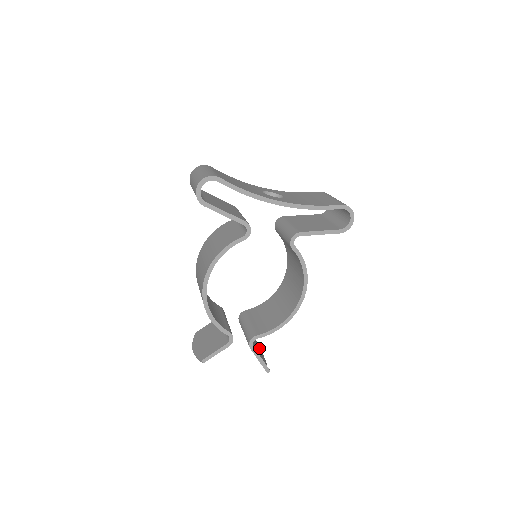
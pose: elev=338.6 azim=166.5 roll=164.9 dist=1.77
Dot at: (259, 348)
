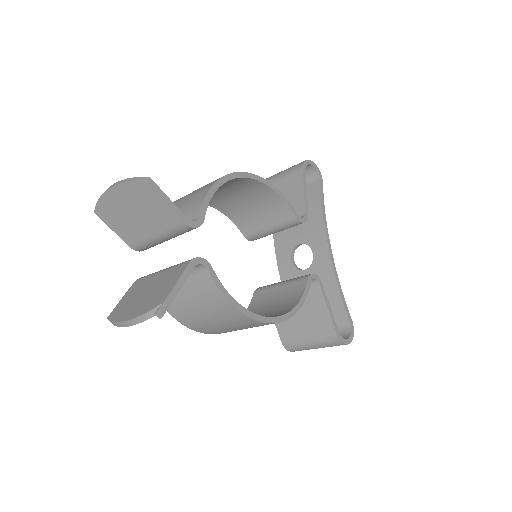
Dot at: occluded
